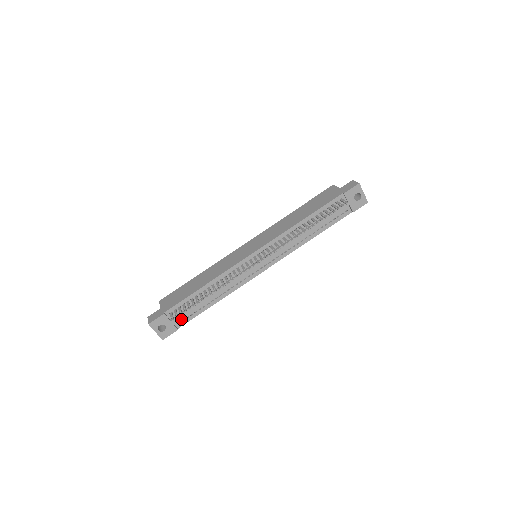
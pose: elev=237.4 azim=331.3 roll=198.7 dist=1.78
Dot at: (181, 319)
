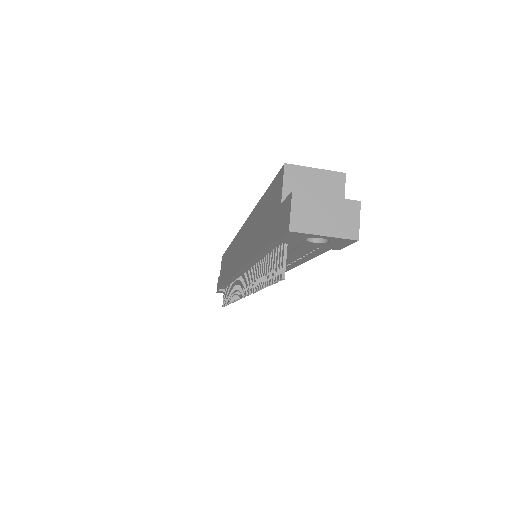
Dot at: occluded
